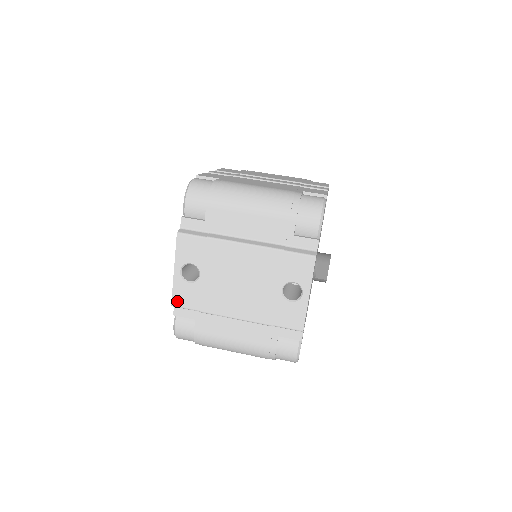
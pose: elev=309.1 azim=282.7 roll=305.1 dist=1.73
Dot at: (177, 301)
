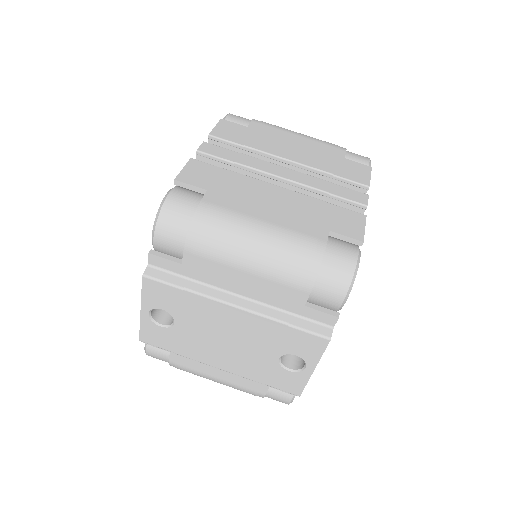
Dot at: (146, 339)
